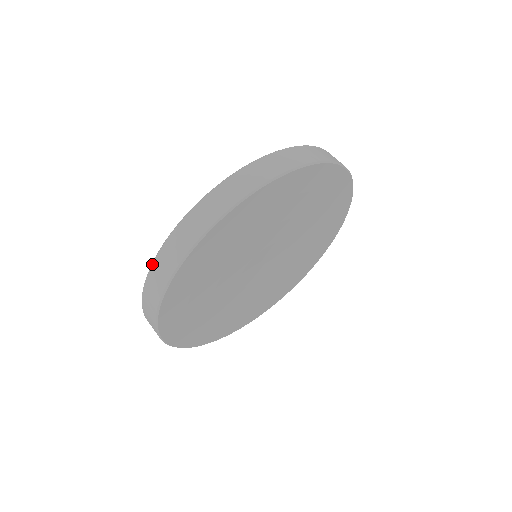
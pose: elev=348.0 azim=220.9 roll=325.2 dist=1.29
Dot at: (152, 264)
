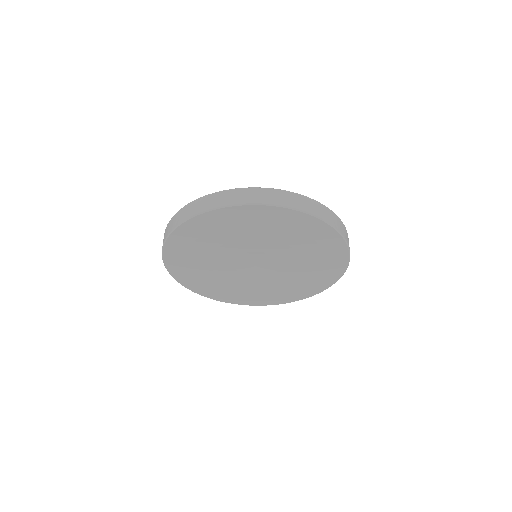
Dot at: occluded
